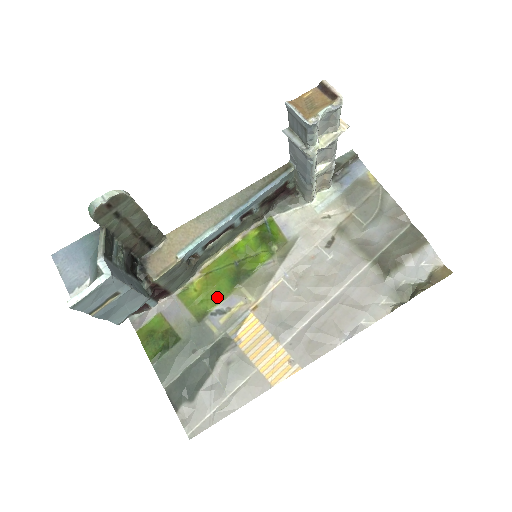
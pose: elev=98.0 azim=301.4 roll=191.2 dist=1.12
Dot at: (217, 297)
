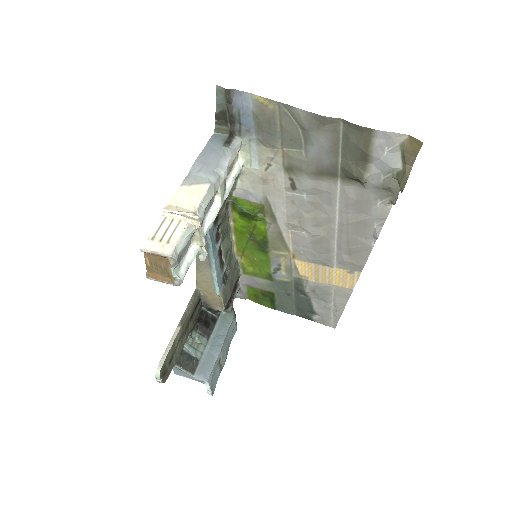
Dot at: (265, 264)
